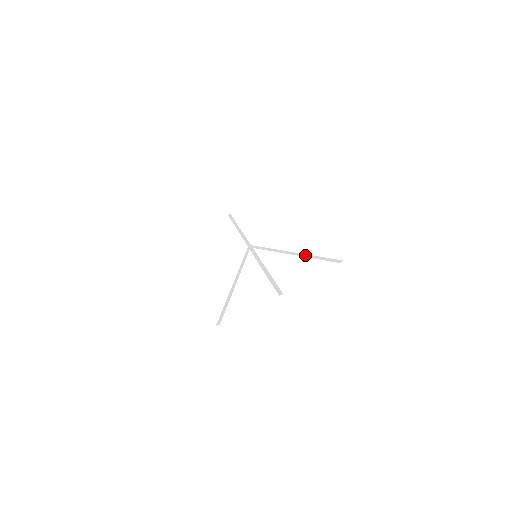
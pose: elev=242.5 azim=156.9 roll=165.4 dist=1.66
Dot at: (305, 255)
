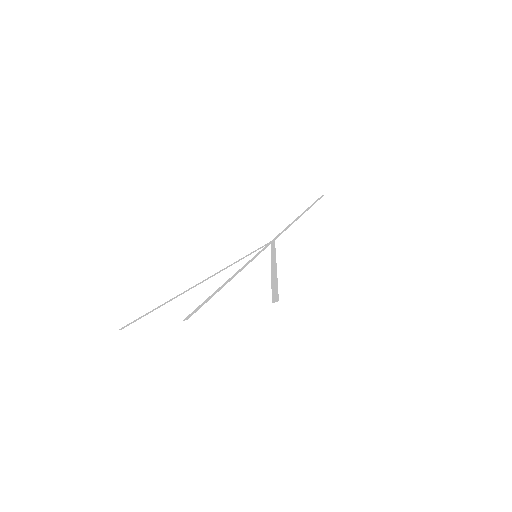
Dot at: (274, 274)
